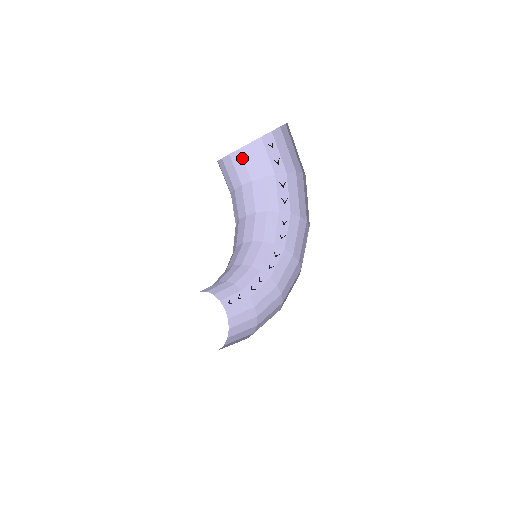
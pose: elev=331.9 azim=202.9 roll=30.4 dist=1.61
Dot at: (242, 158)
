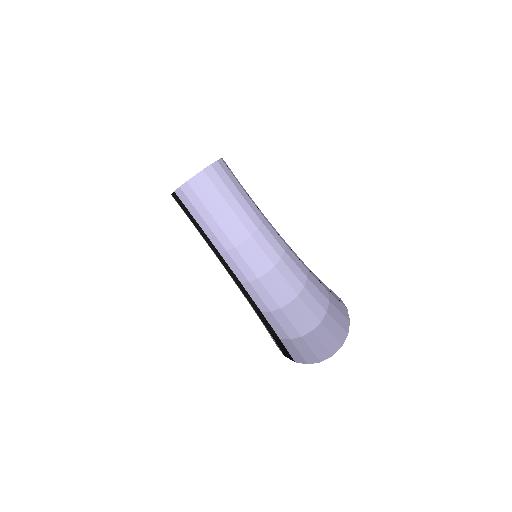
Dot at: occluded
